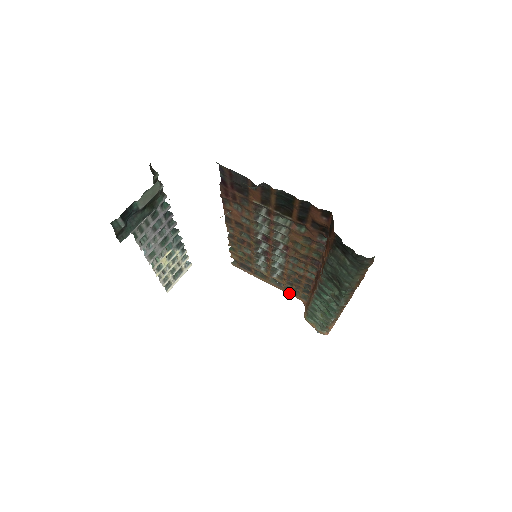
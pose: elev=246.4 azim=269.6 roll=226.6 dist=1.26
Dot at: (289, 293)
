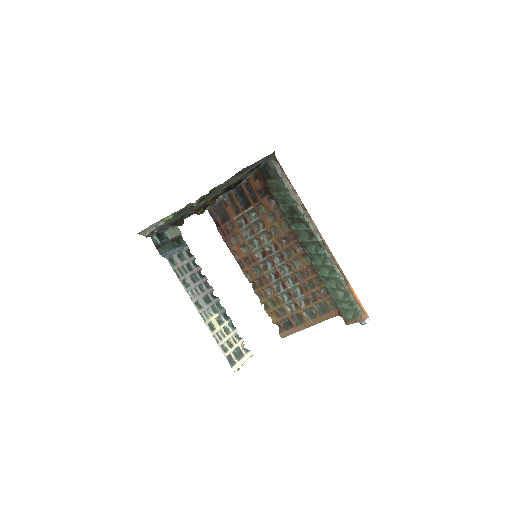
Dot at: (326, 318)
